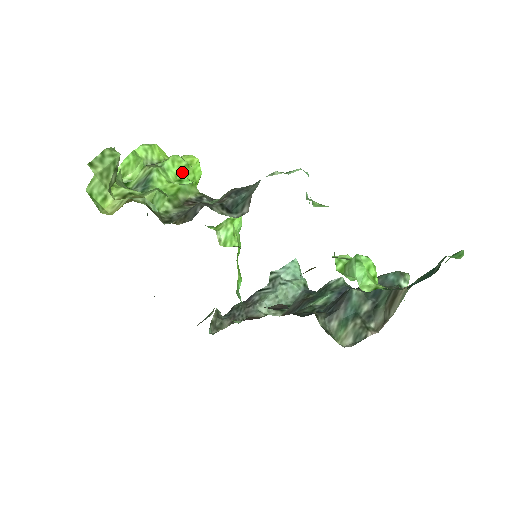
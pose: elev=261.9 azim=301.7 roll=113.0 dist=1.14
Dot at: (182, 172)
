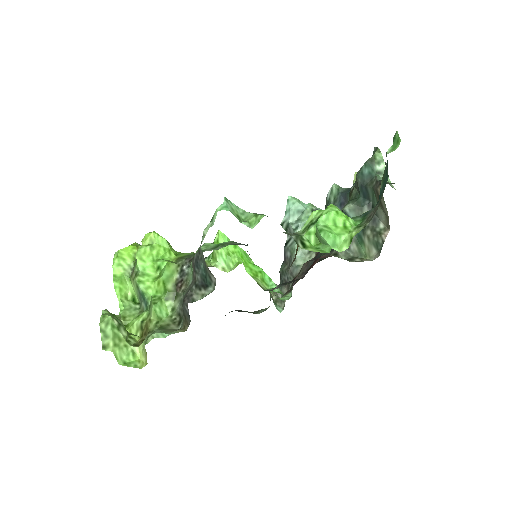
Dot at: (153, 258)
